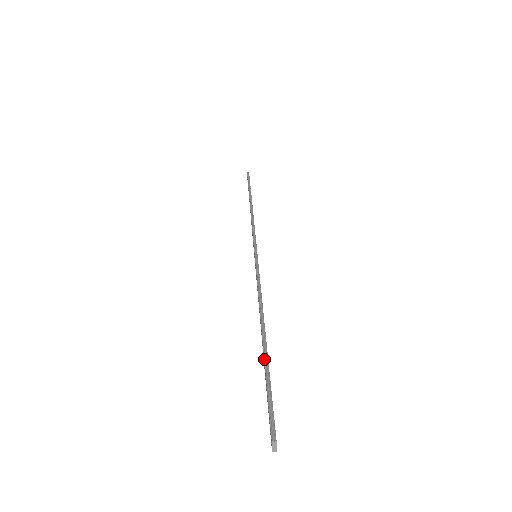
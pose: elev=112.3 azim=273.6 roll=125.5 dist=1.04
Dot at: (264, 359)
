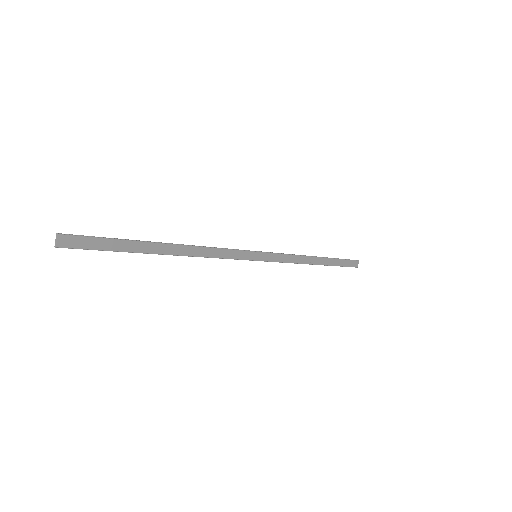
Dot at: (136, 240)
